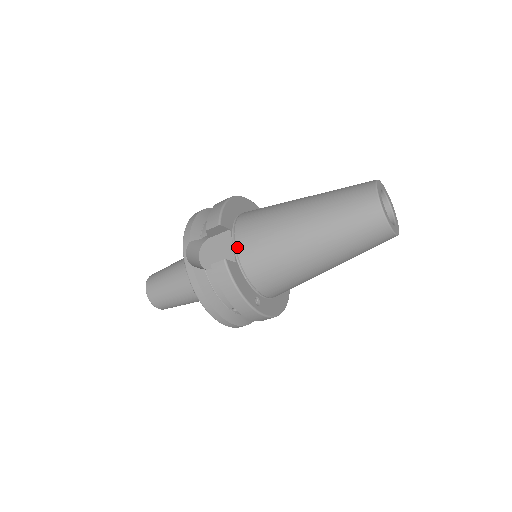
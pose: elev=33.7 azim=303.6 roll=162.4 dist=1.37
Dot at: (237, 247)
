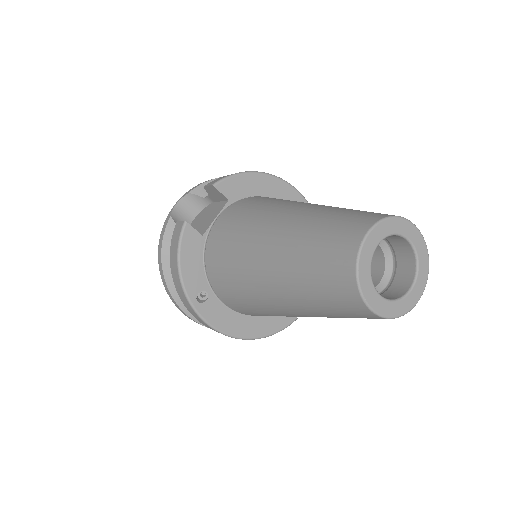
Dot at: (216, 221)
